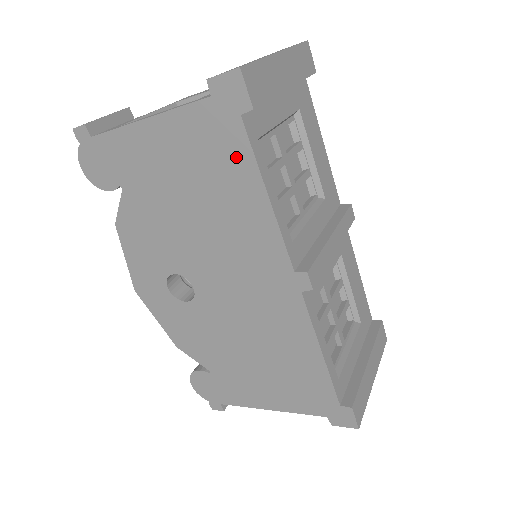
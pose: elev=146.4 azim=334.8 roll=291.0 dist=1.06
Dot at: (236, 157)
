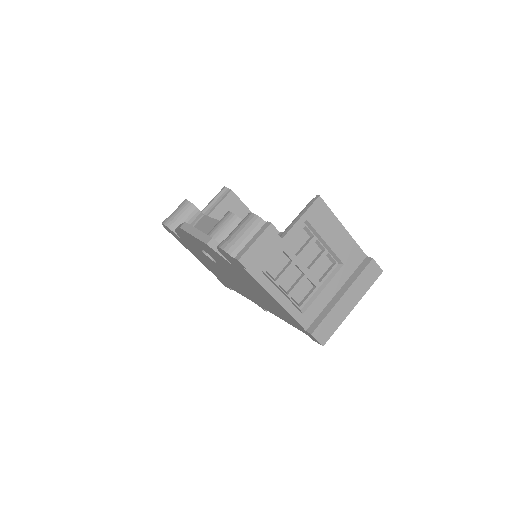
Dot at: (289, 322)
